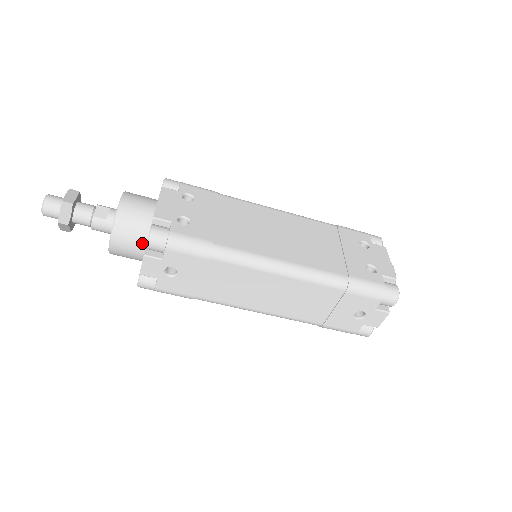
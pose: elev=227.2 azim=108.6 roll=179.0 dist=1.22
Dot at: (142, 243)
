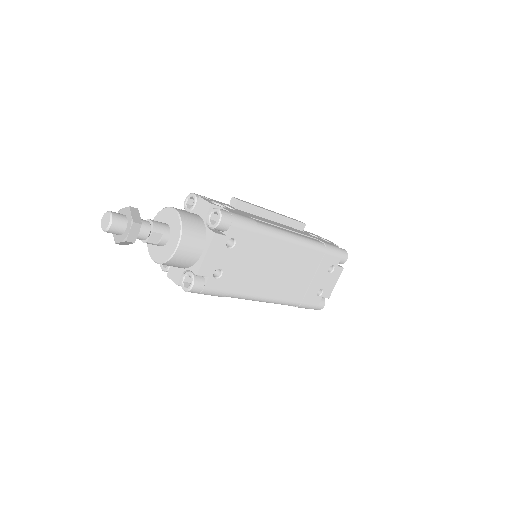
Dot at: (179, 267)
